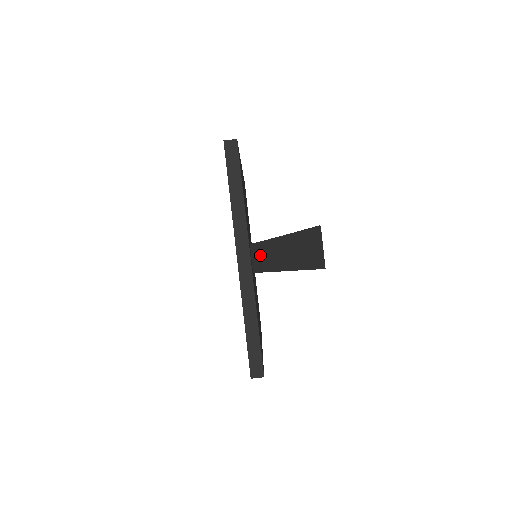
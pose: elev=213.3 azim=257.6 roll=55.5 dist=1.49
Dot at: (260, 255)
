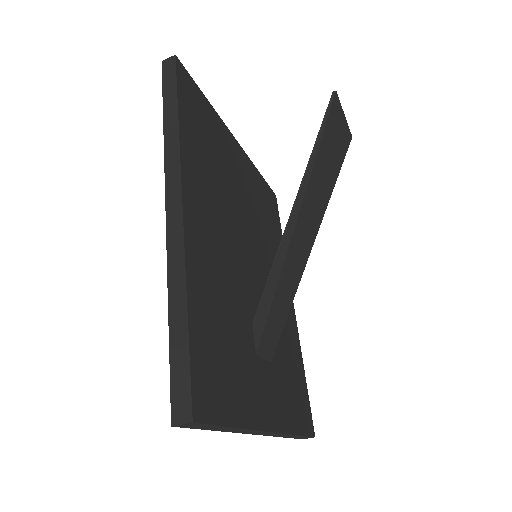
Dot at: (271, 332)
